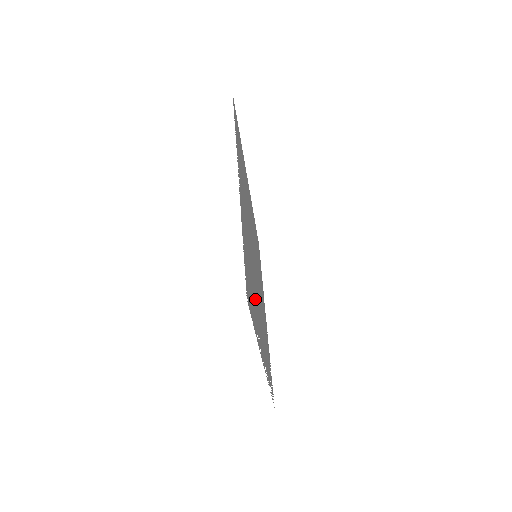
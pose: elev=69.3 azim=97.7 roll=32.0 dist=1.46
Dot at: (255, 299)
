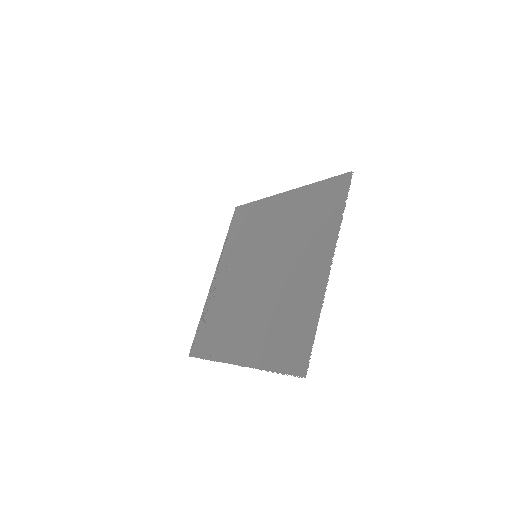
Dot at: (268, 327)
